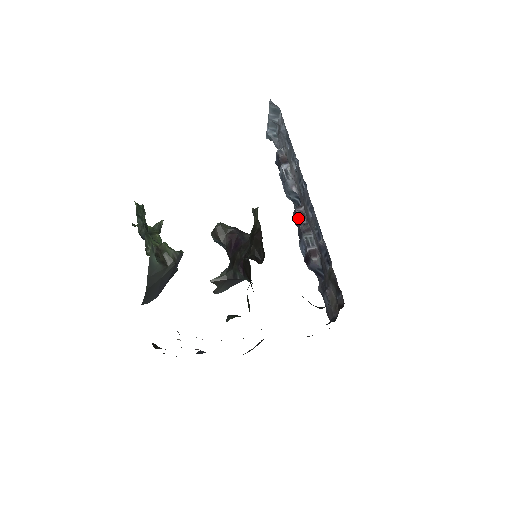
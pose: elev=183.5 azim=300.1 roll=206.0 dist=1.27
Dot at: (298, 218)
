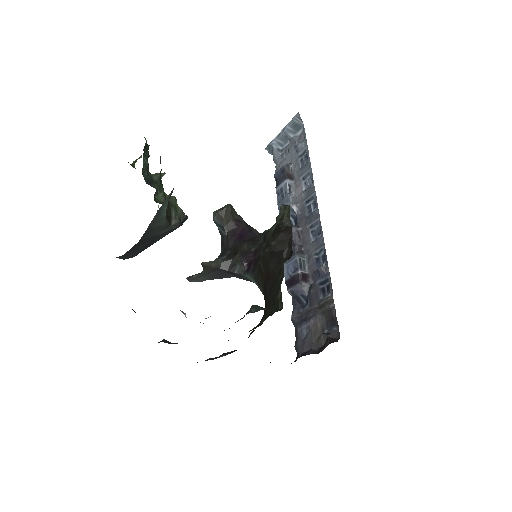
Dot at: (293, 237)
